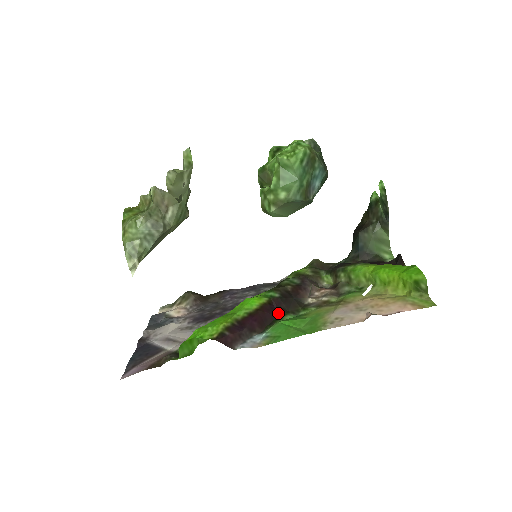
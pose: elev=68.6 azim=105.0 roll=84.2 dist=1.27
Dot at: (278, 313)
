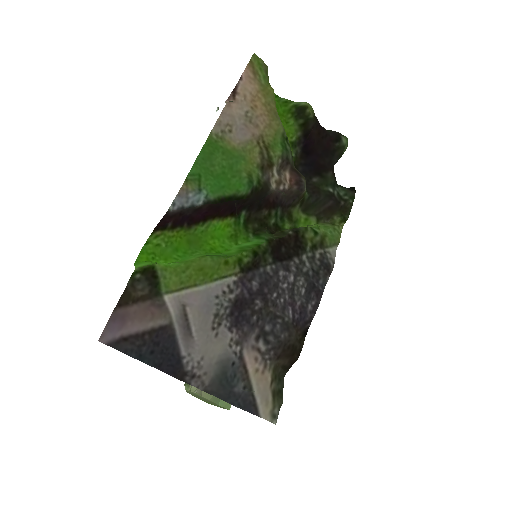
Dot at: (235, 203)
